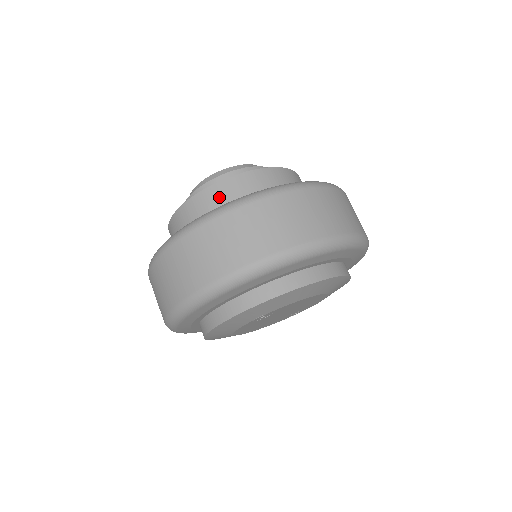
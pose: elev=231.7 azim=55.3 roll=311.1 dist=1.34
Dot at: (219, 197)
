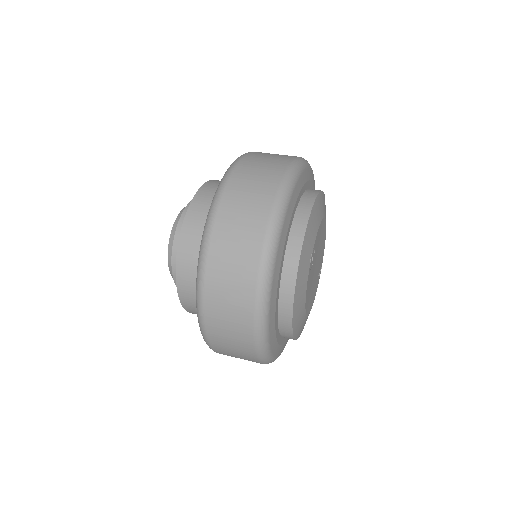
Dot at: (199, 216)
